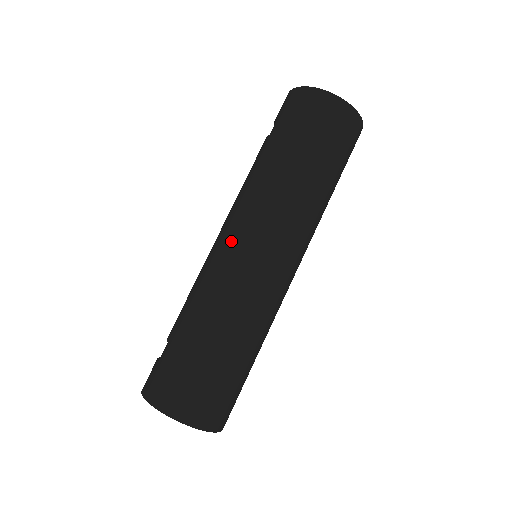
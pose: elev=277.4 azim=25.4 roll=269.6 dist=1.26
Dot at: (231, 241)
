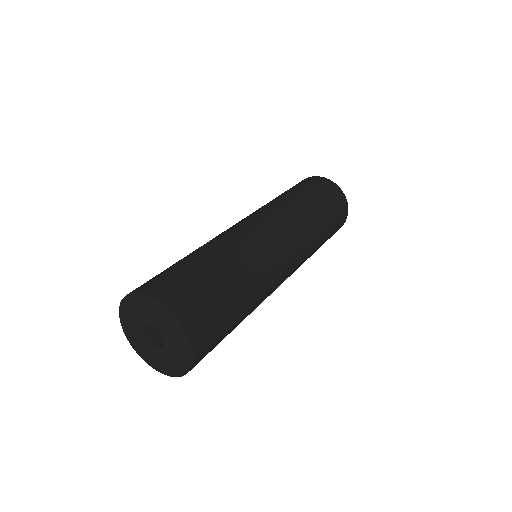
Dot at: occluded
